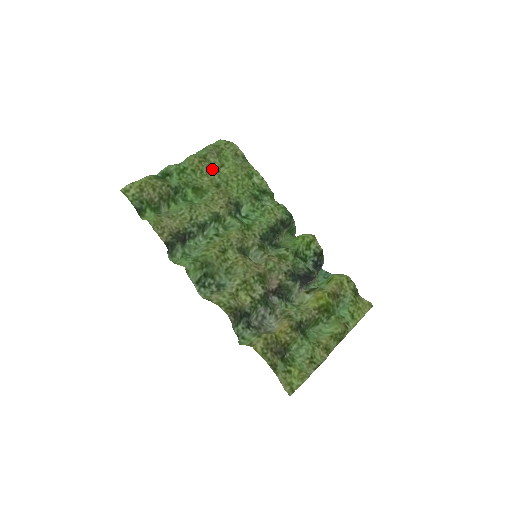
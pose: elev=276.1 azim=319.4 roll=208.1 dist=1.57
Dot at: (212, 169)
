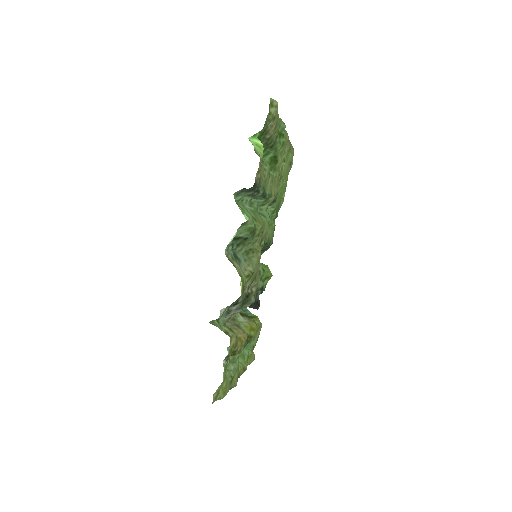
Dot at: (283, 156)
